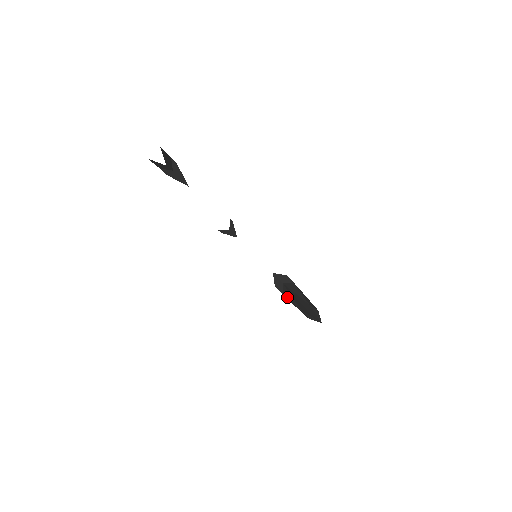
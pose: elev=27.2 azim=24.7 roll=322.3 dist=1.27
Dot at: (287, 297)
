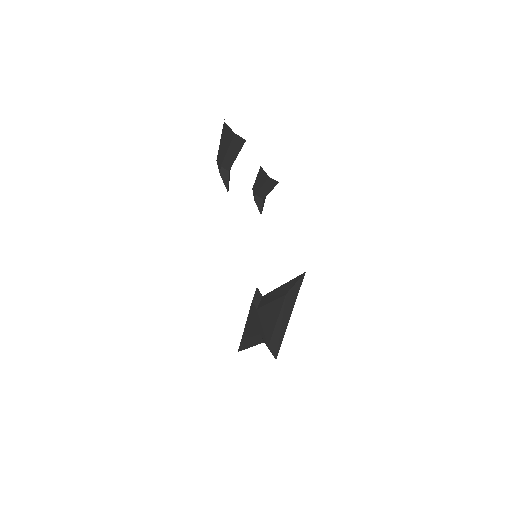
Dot at: (264, 304)
